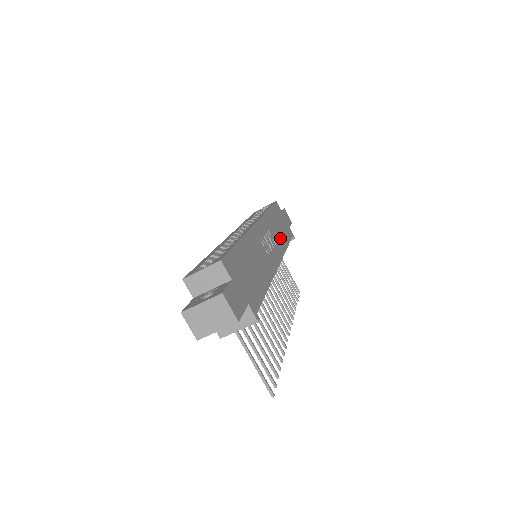
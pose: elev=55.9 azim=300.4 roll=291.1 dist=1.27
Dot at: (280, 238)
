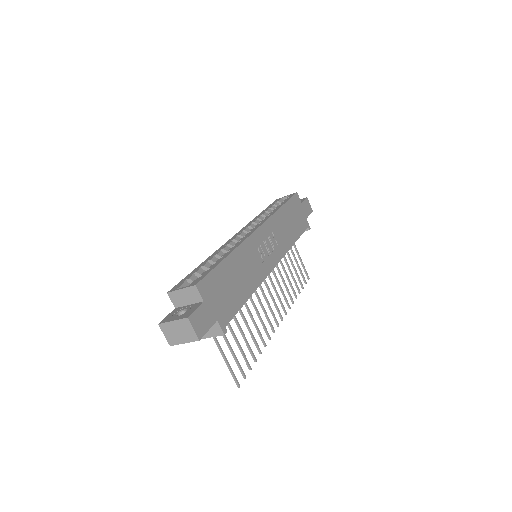
Dot at: (287, 236)
